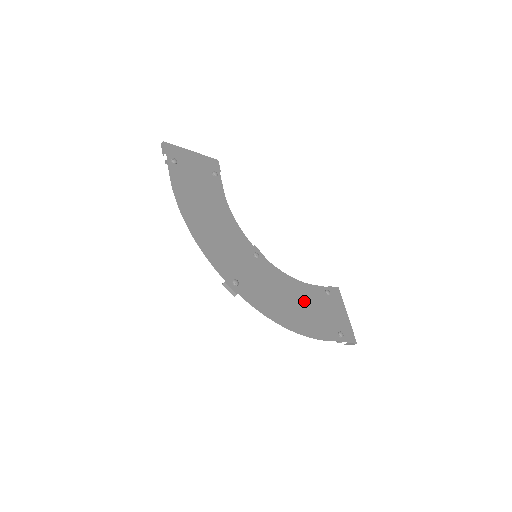
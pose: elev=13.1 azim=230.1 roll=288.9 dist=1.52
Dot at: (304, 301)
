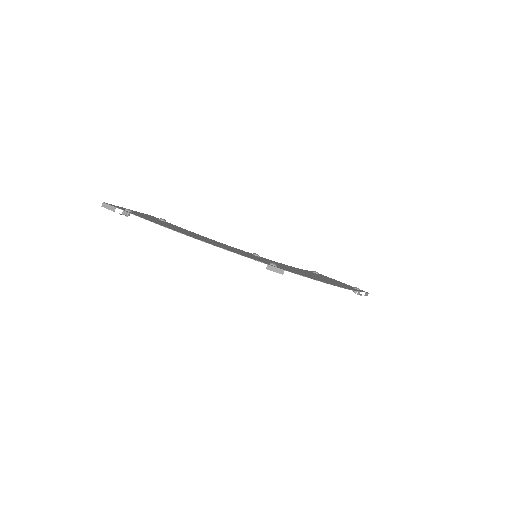
Dot at: (315, 275)
